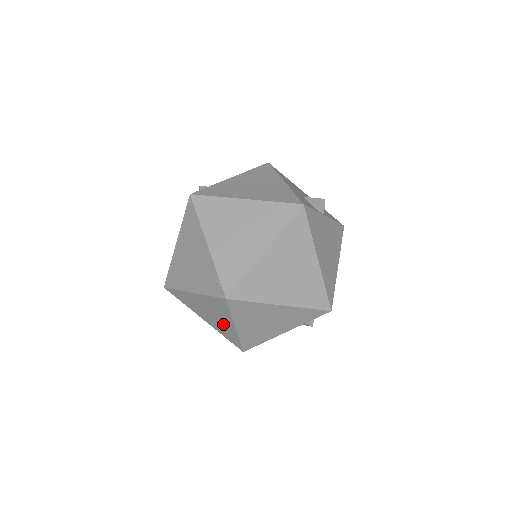
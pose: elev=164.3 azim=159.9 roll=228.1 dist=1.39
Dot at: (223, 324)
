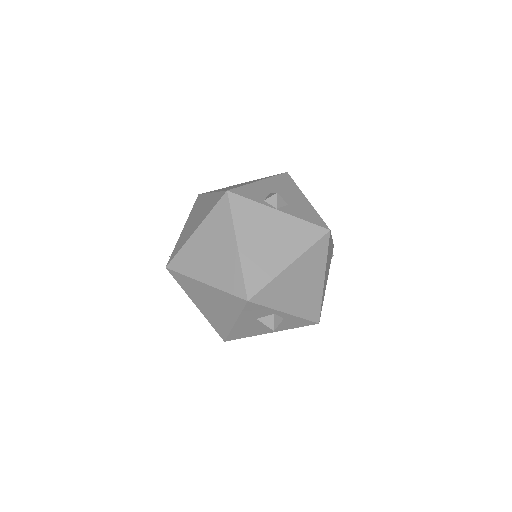
Dot at: occluded
